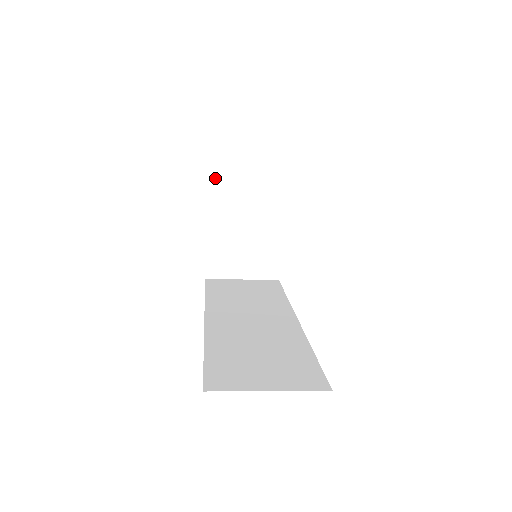
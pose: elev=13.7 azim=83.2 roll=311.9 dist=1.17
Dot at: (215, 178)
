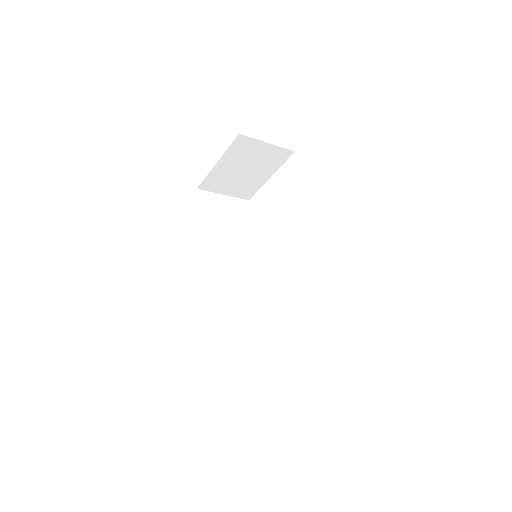
Dot at: (244, 135)
